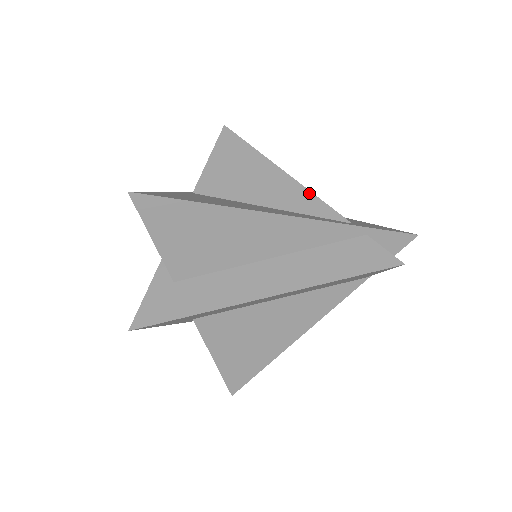
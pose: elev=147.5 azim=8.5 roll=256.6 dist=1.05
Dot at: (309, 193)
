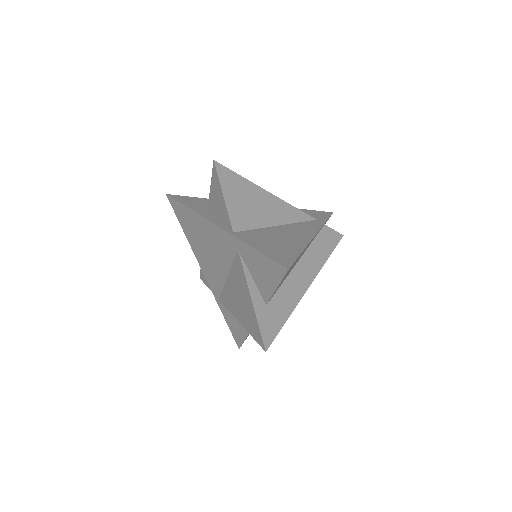
Dot at: (290, 206)
